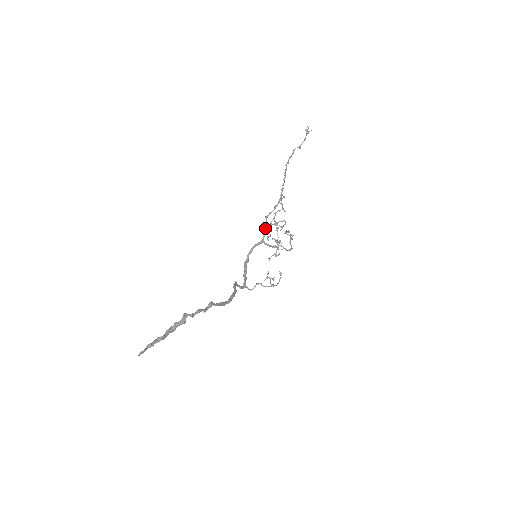
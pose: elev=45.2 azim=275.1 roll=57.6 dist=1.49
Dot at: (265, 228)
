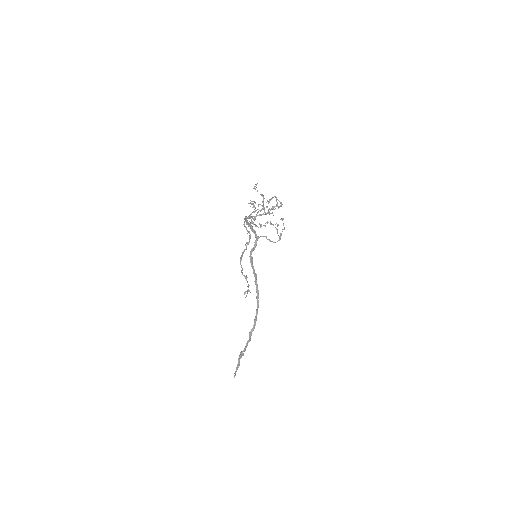
Dot at: occluded
